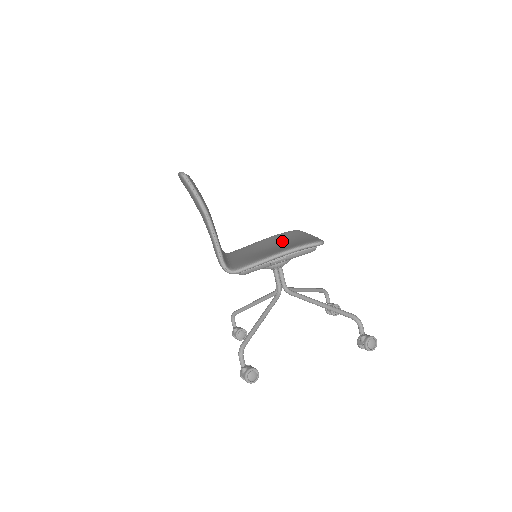
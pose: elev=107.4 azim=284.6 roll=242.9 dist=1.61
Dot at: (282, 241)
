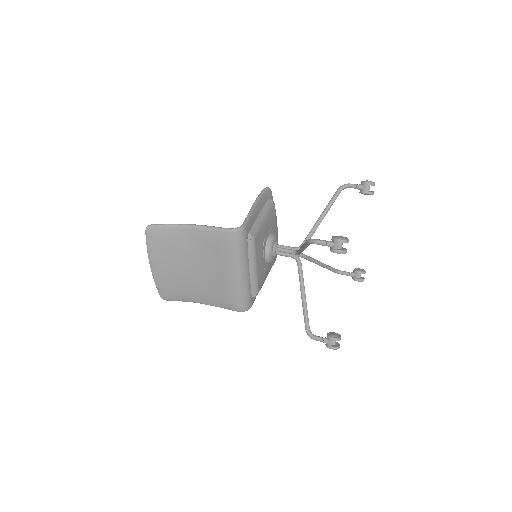
Dot at: occluded
